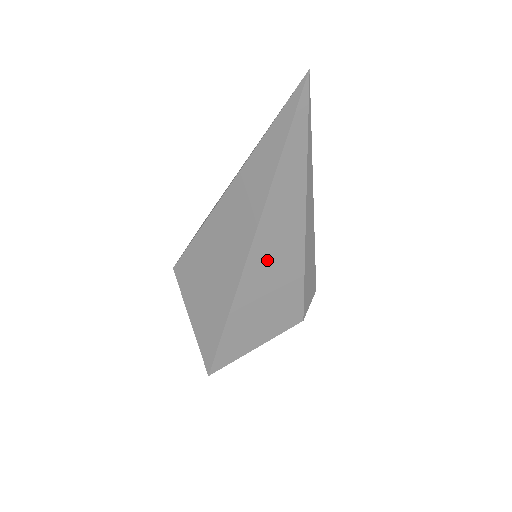
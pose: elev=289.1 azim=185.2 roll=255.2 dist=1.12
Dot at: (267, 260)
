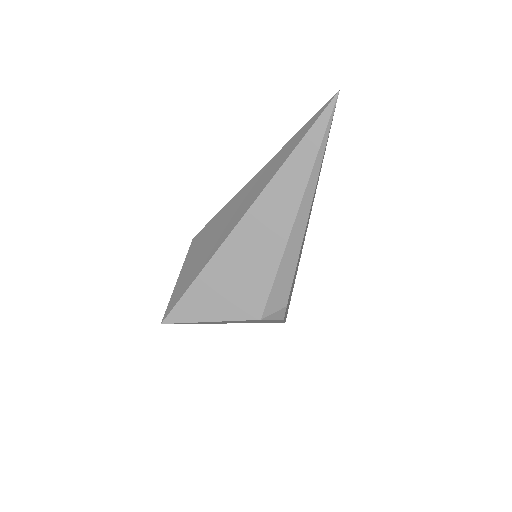
Dot at: (254, 232)
